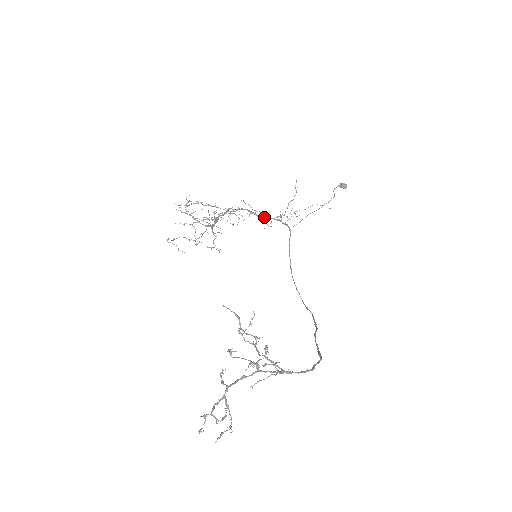
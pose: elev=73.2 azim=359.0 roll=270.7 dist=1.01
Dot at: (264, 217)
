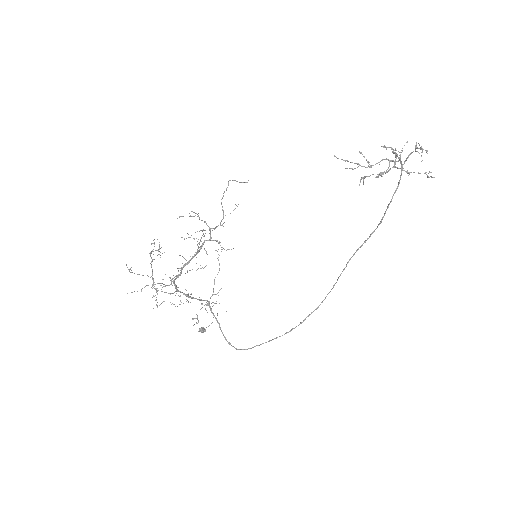
Dot at: (198, 299)
